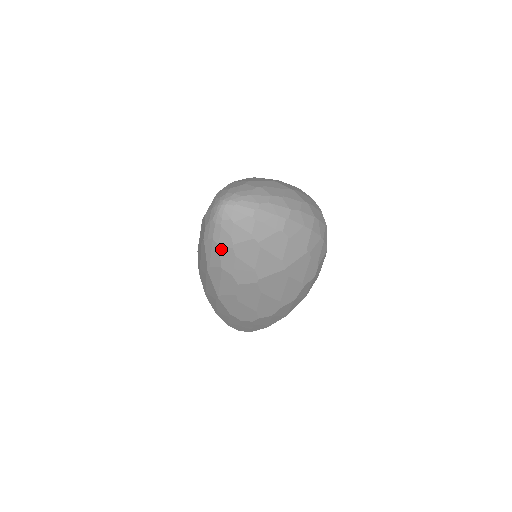
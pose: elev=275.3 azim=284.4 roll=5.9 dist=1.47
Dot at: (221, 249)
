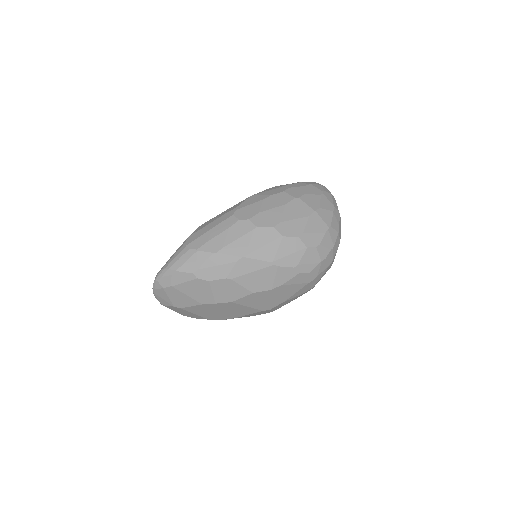
Dot at: (301, 182)
